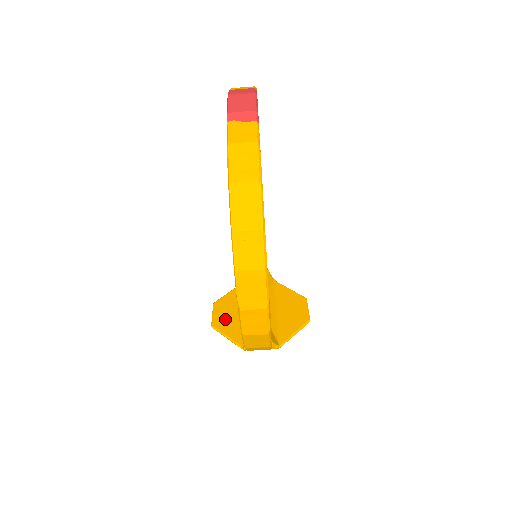
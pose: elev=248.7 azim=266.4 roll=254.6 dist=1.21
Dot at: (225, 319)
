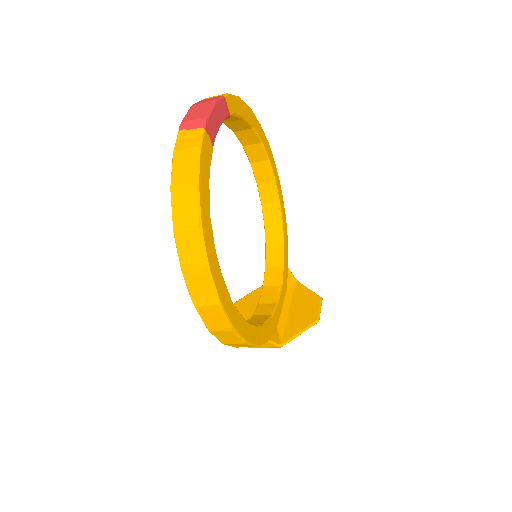
Dot at: occluded
